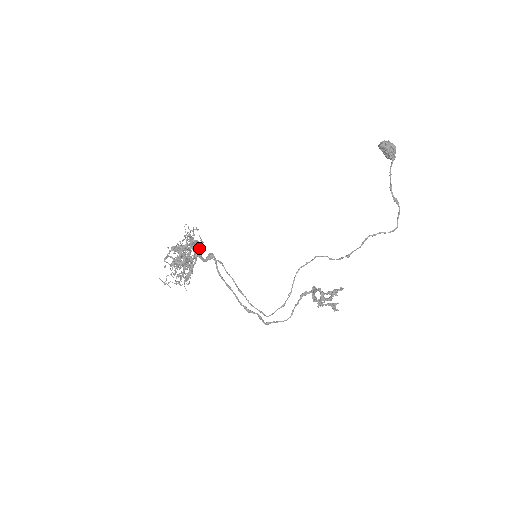
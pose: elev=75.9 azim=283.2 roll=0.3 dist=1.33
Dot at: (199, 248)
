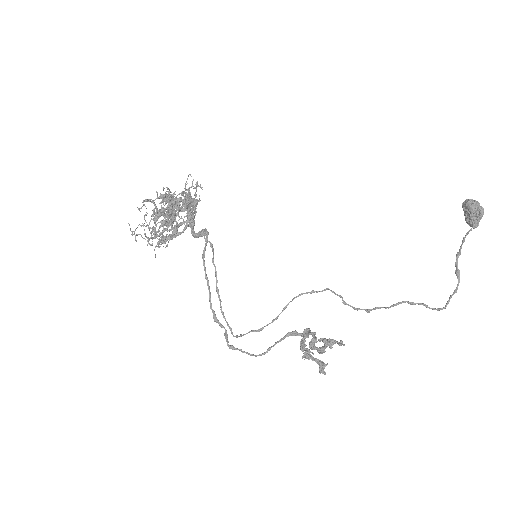
Dot at: occluded
